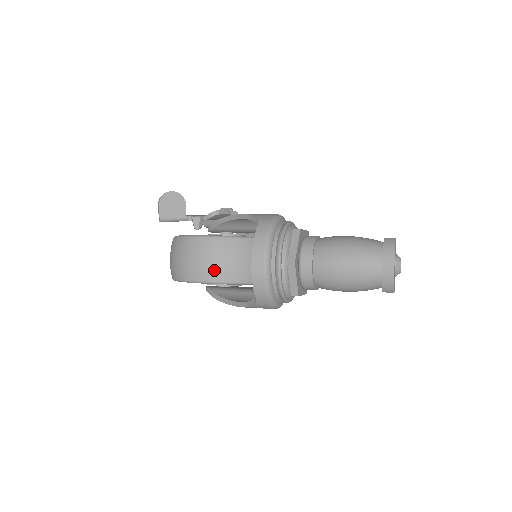
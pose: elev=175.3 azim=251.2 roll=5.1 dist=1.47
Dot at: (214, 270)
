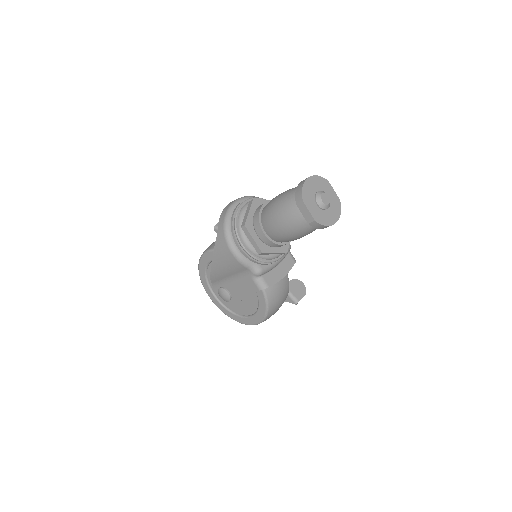
Dot at: occluded
